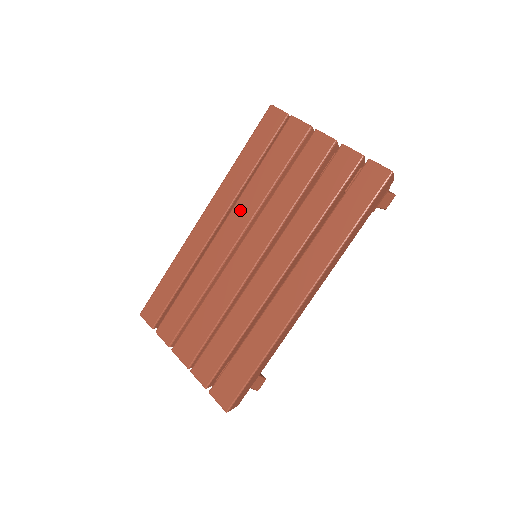
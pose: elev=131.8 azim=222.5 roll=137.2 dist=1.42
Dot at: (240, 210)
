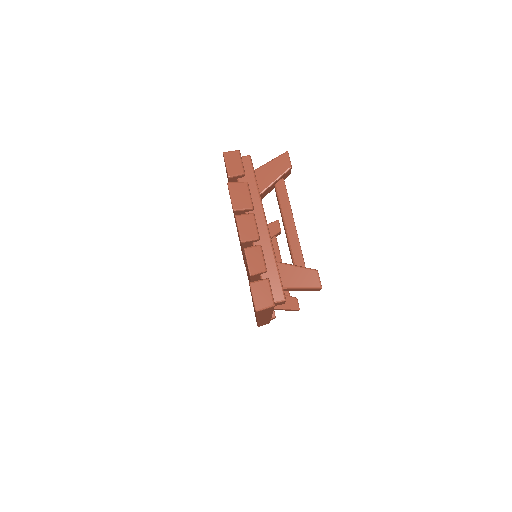
Dot at: occluded
